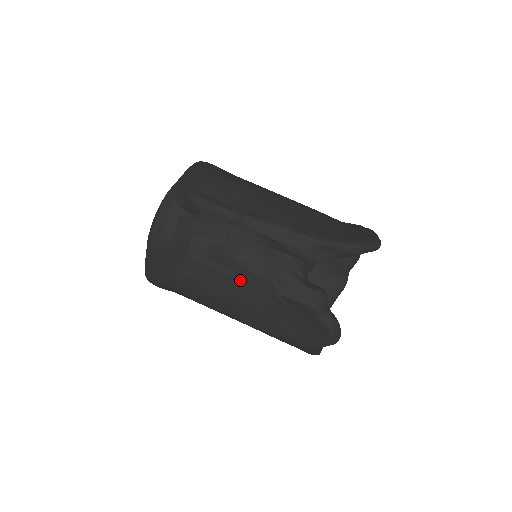
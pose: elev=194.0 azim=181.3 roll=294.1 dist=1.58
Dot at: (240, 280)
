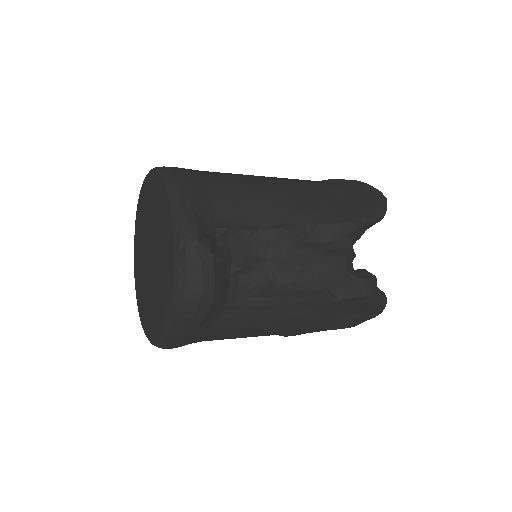
Dot at: (292, 302)
